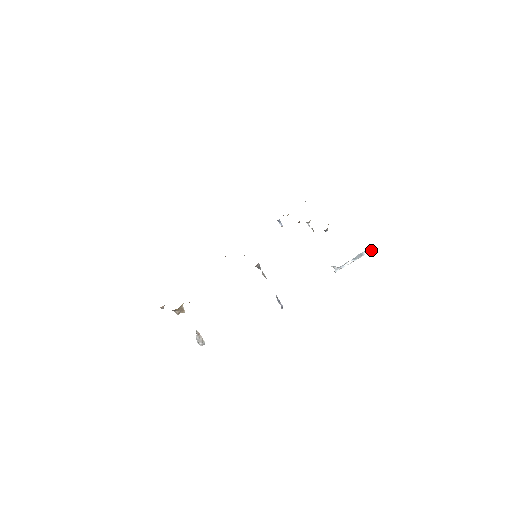
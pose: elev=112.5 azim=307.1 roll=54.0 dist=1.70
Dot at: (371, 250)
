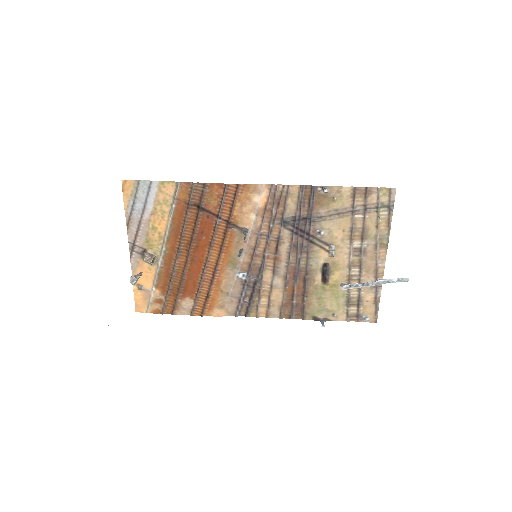
Dot at: (407, 278)
